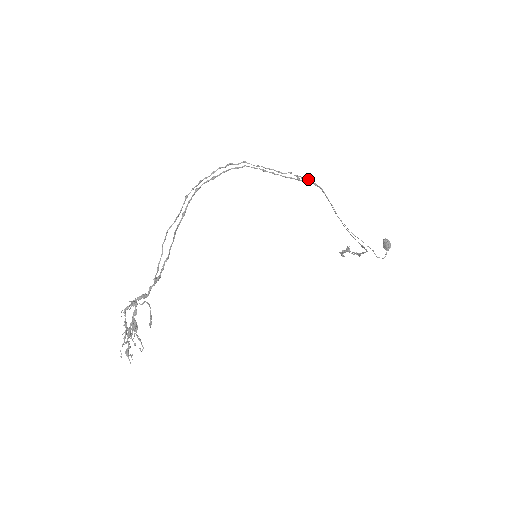
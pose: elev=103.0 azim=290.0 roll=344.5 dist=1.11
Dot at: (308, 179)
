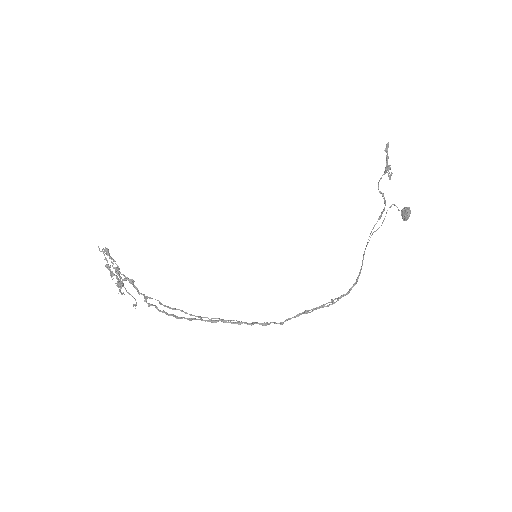
Dot at: occluded
